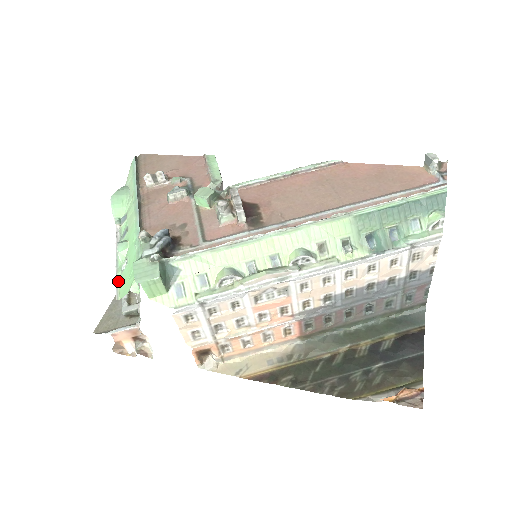
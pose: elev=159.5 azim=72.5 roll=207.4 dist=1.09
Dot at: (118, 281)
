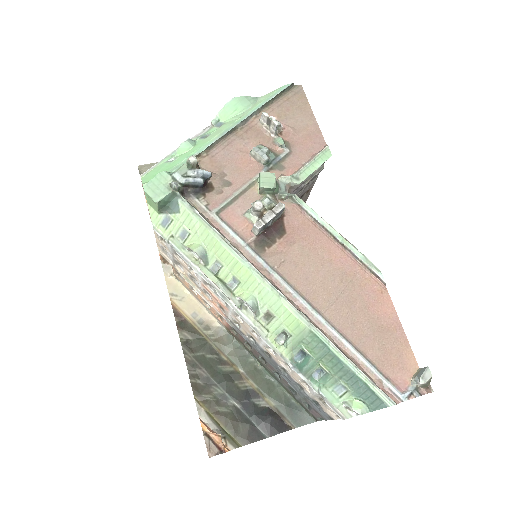
Dot at: (158, 164)
